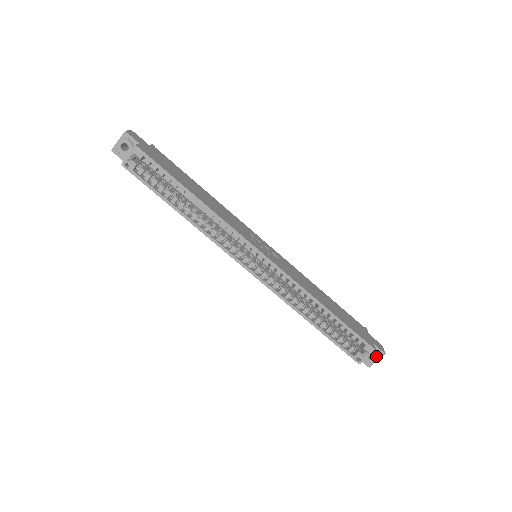
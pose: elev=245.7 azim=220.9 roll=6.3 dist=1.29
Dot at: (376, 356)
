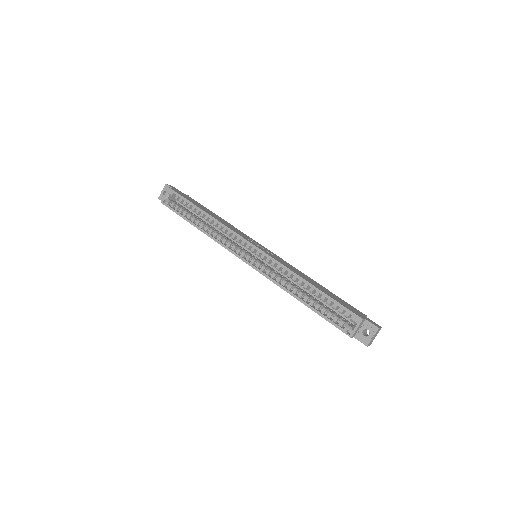
Dot at: (370, 331)
